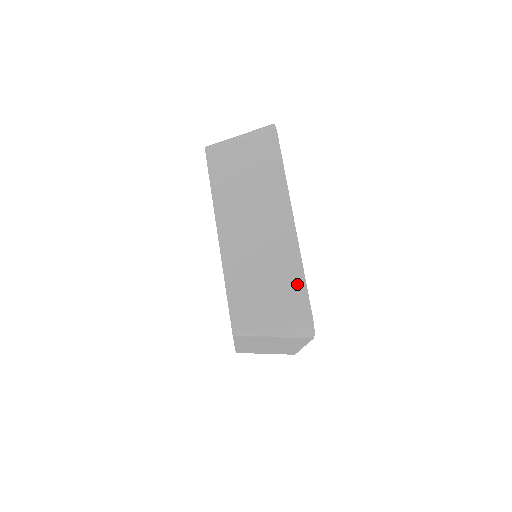
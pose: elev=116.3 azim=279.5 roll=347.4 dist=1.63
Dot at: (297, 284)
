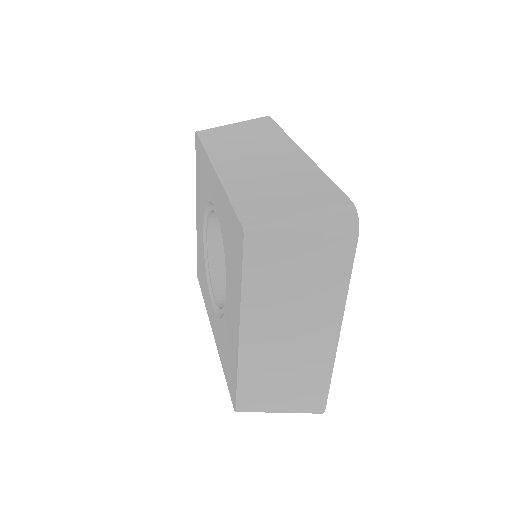
Dot at: (321, 183)
